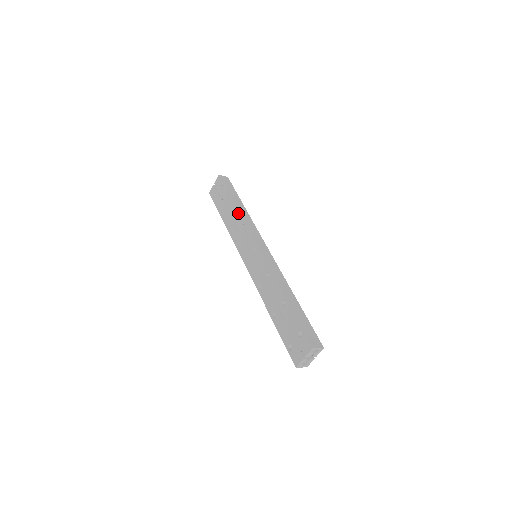
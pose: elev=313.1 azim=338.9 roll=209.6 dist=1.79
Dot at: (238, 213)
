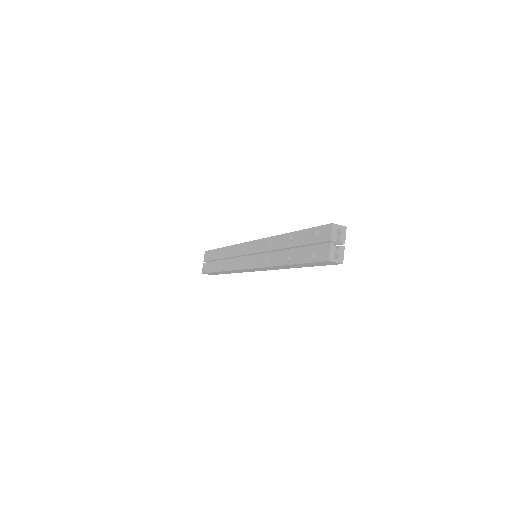
Dot at: (228, 247)
